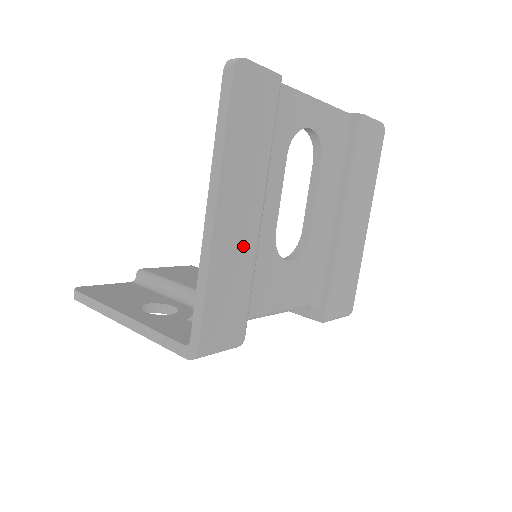
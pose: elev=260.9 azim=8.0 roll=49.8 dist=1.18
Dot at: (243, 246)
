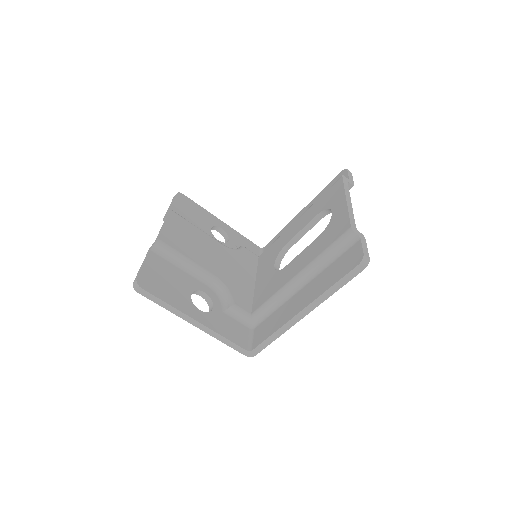
Dot at: occluded
